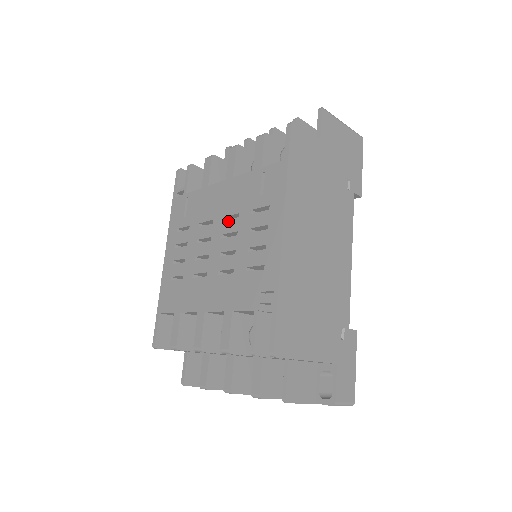
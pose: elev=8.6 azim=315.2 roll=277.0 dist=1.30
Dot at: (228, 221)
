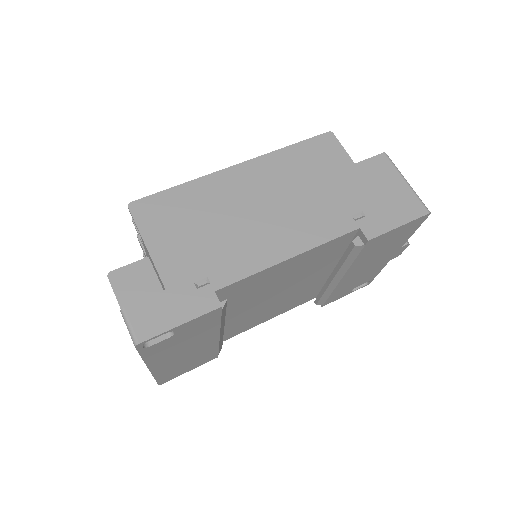
Dot at: occluded
